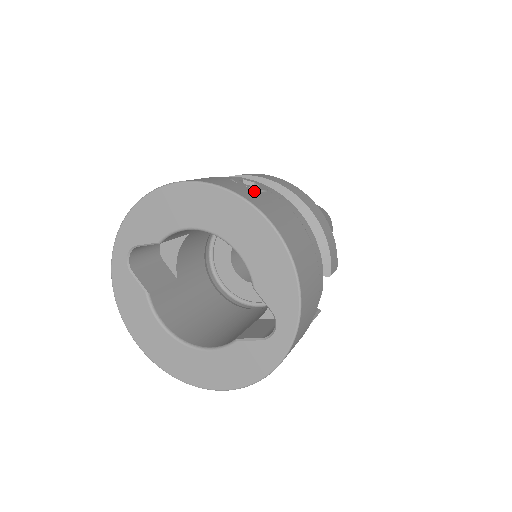
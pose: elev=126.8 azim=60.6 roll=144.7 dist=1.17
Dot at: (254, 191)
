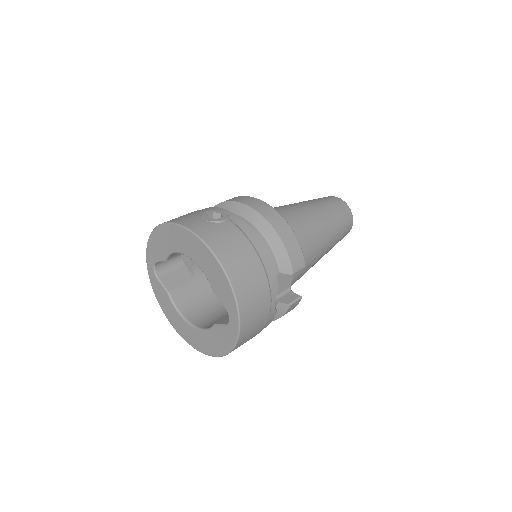
Dot at: (211, 224)
